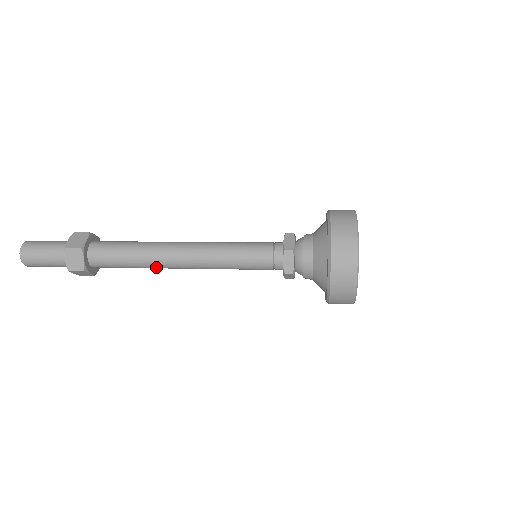
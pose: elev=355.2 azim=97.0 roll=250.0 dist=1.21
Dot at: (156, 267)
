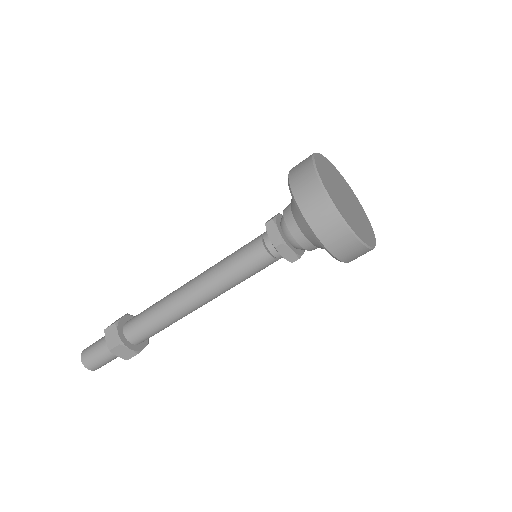
Dot at: (169, 302)
